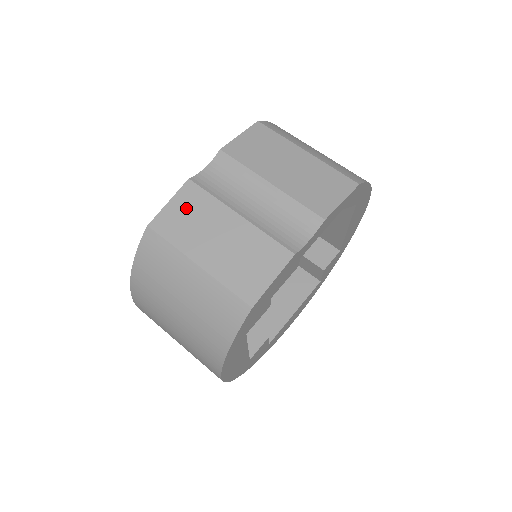
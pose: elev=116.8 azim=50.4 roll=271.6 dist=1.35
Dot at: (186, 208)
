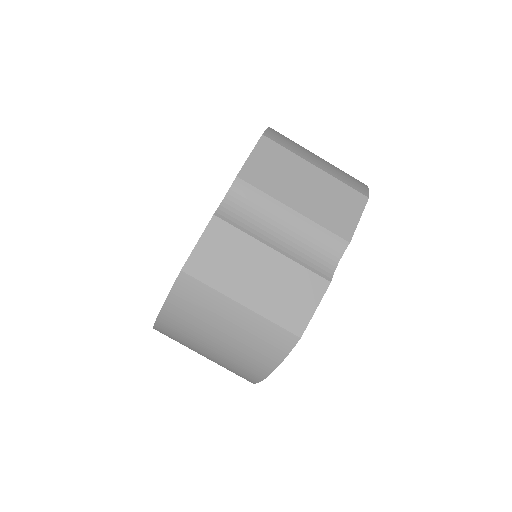
Dot at: (218, 247)
